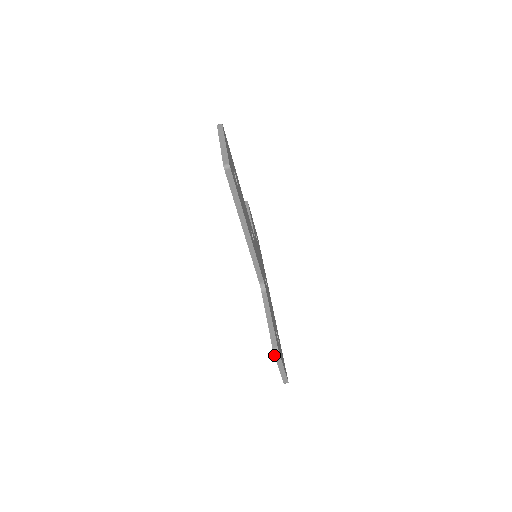
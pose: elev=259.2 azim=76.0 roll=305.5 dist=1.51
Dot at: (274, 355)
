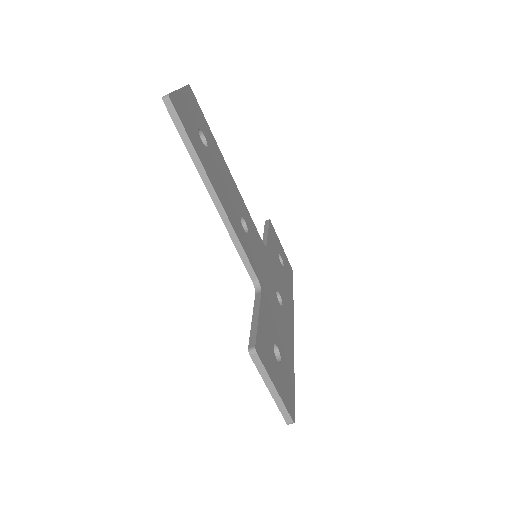
Dot at: occluded
